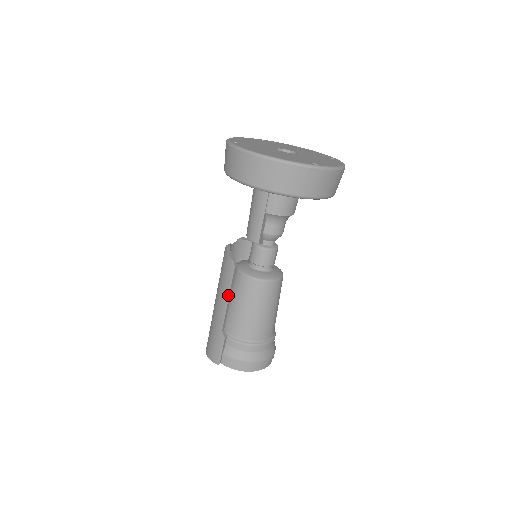
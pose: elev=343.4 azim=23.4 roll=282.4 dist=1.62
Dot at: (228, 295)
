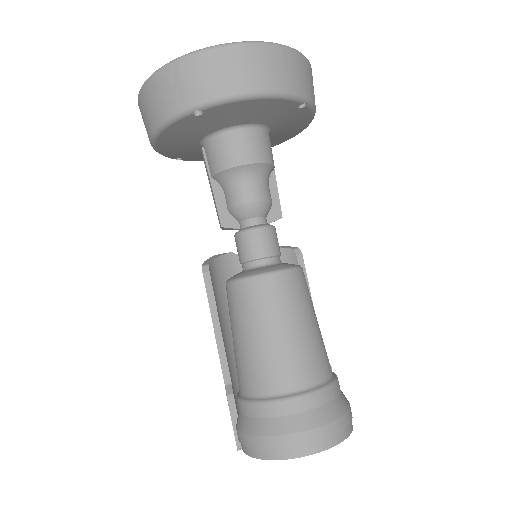
Dot at: (212, 320)
